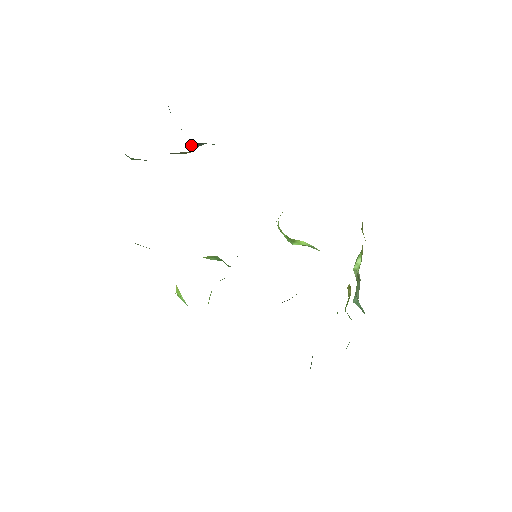
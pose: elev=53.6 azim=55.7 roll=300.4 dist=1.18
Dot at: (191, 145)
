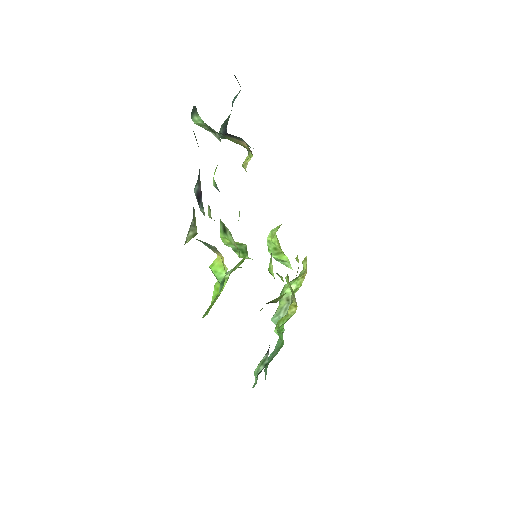
Dot at: occluded
